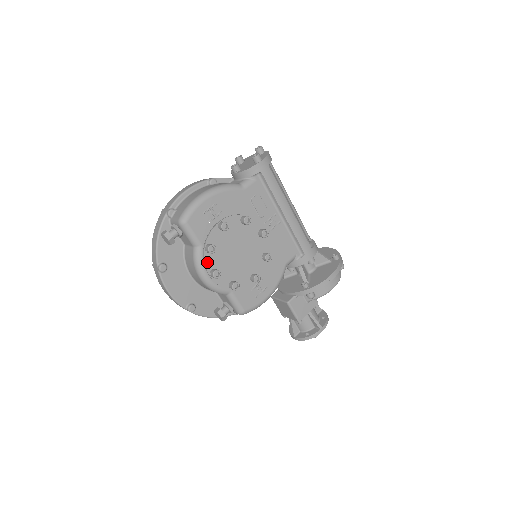
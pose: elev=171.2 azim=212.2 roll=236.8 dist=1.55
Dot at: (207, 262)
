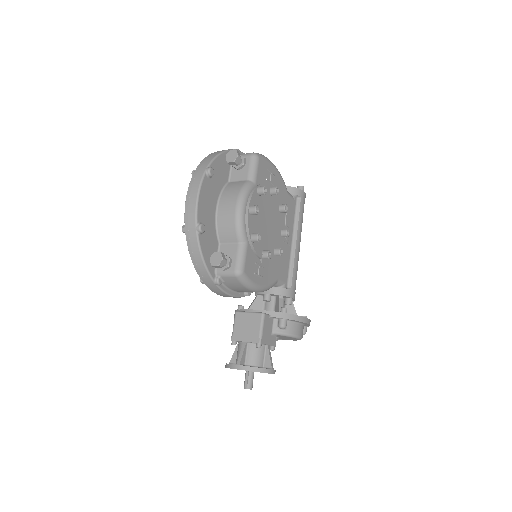
Dot at: (253, 197)
